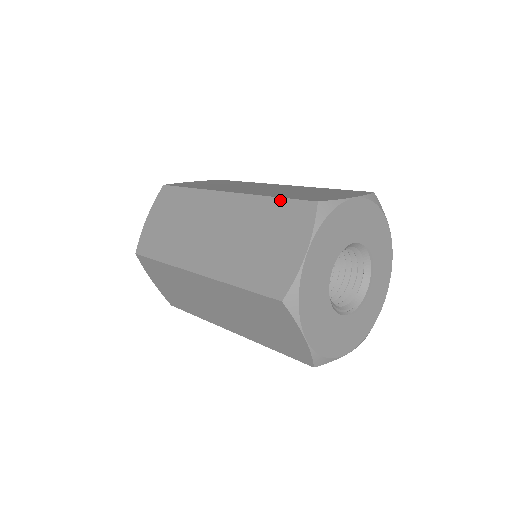
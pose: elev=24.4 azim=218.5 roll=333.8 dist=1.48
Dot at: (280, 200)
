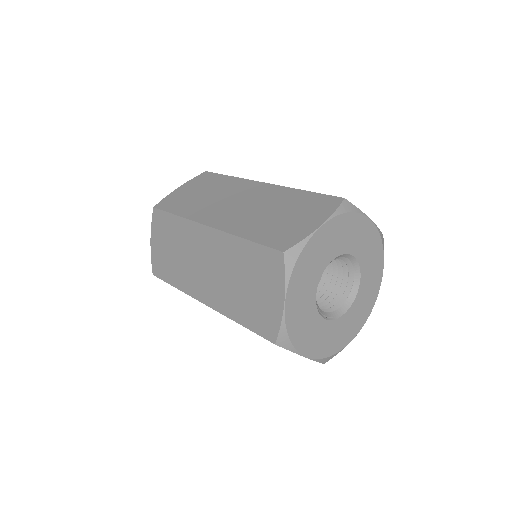
Dot at: (311, 193)
